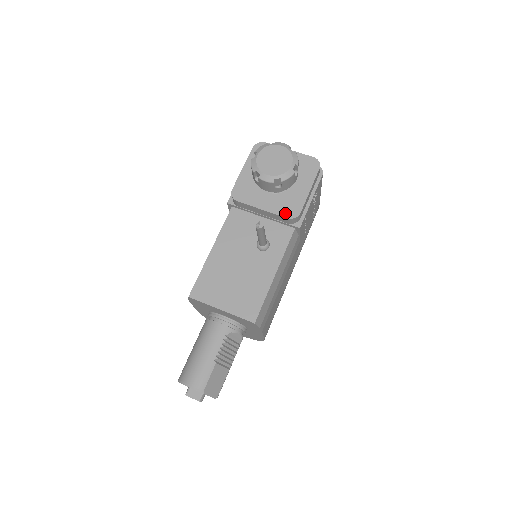
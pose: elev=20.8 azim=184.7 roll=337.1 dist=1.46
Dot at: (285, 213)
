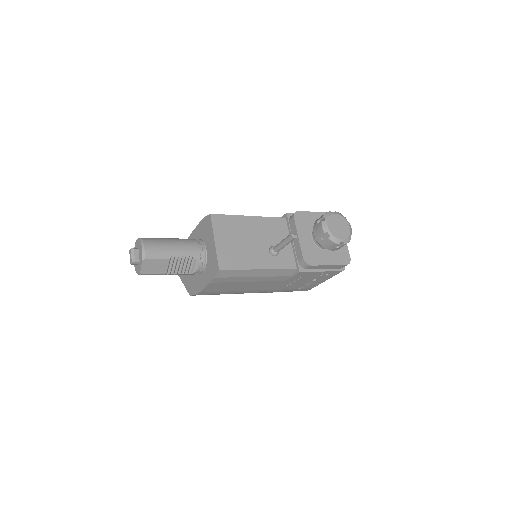
Dot at: (305, 255)
